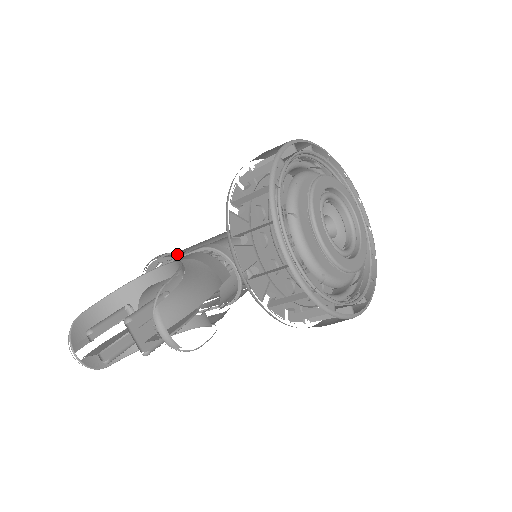
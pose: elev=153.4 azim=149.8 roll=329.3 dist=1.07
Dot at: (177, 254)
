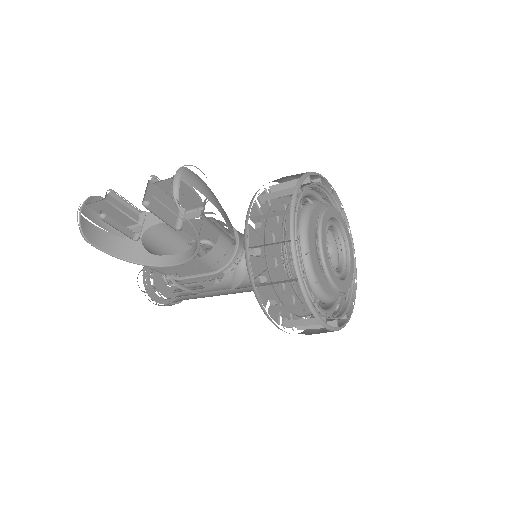
Dot at: occluded
